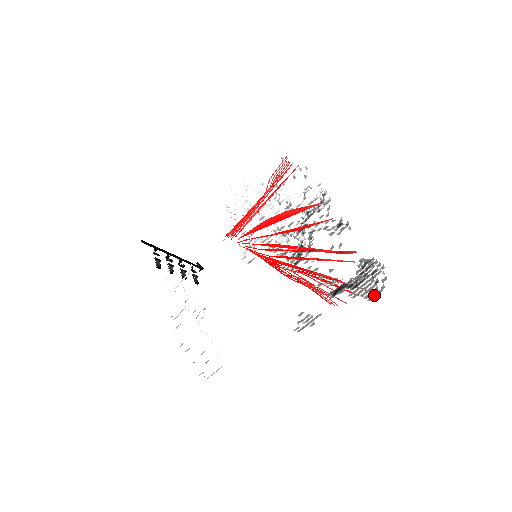
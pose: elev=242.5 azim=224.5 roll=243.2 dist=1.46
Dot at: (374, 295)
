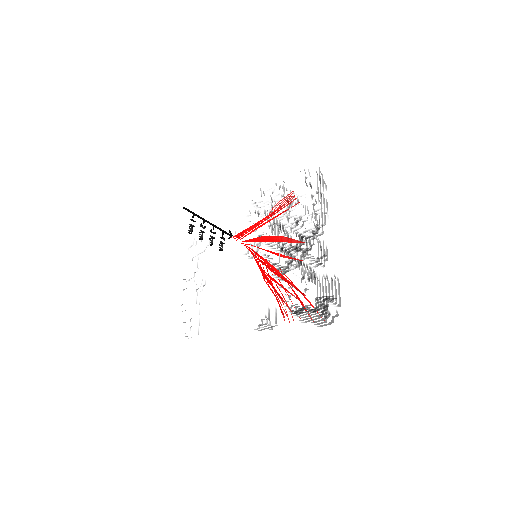
Dot at: (323, 325)
